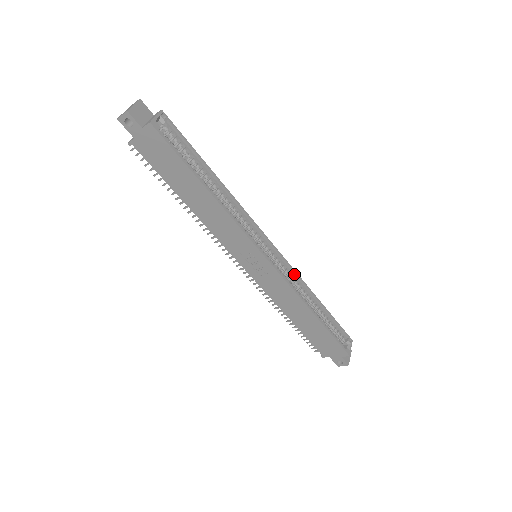
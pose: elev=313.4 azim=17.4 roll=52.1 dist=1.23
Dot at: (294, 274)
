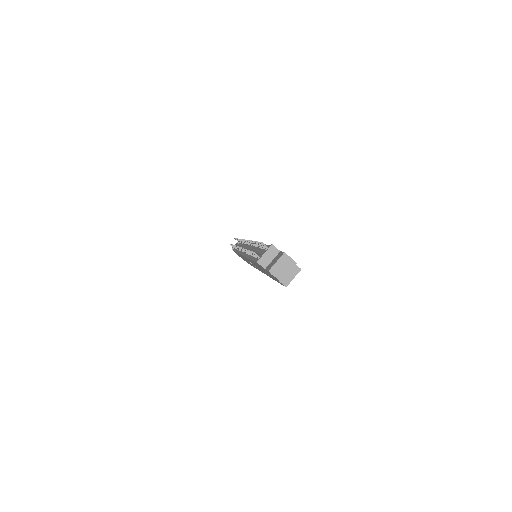
Dot at: occluded
